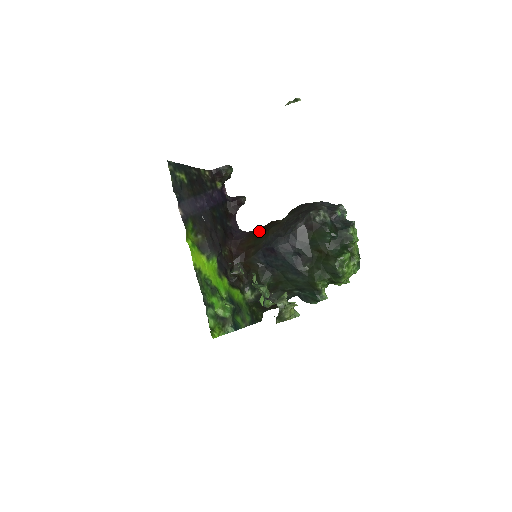
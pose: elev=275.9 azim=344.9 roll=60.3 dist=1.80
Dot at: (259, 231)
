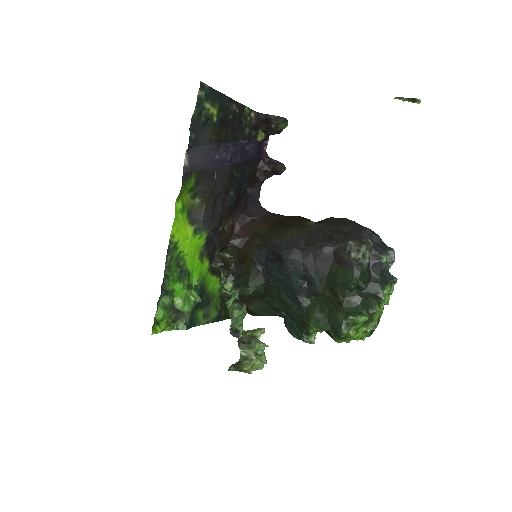
Dot at: (279, 220)
